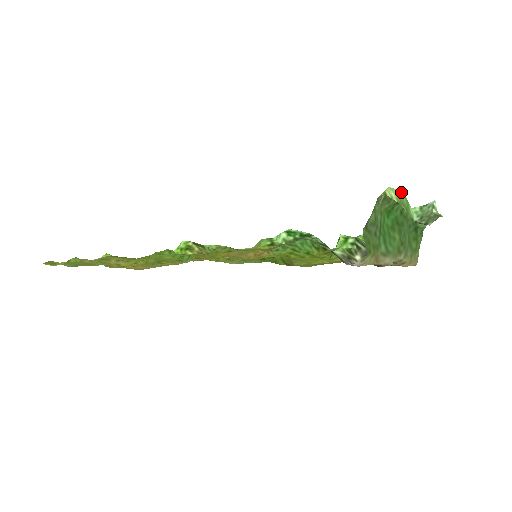
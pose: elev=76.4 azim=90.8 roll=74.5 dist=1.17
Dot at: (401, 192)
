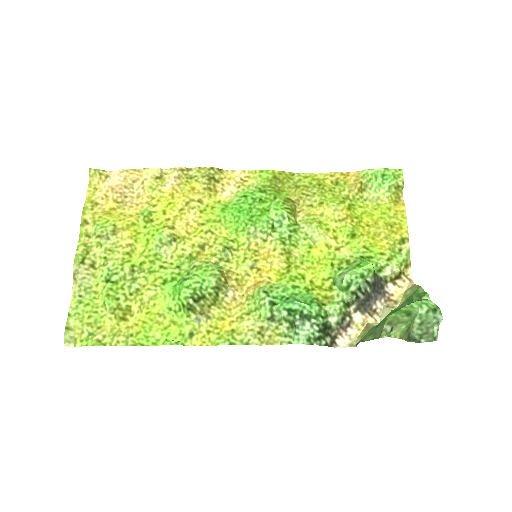
Dot at: occluded
